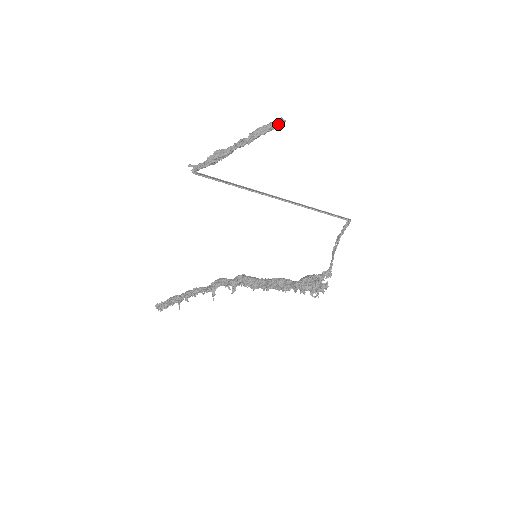
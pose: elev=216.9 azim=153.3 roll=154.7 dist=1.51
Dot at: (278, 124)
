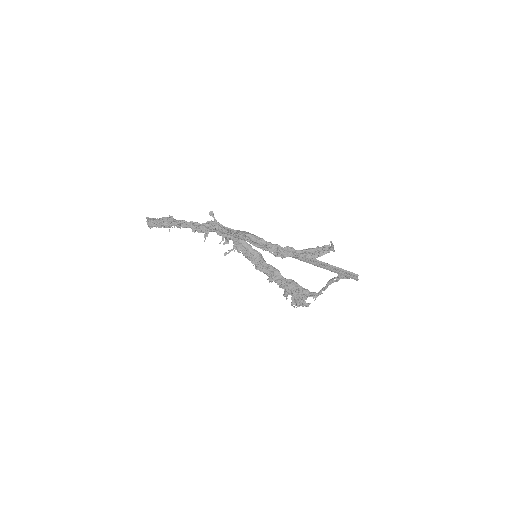
Dot at: (324, 254)
